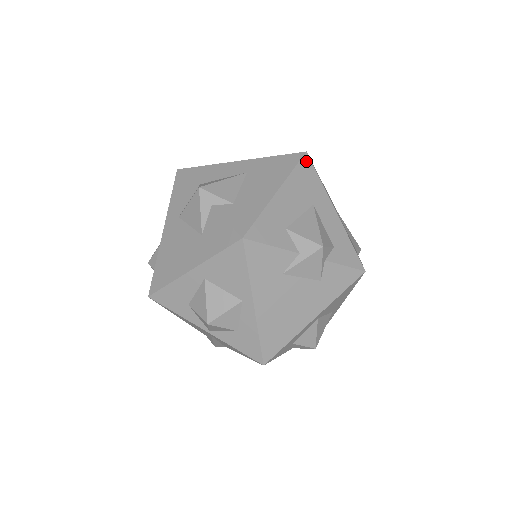
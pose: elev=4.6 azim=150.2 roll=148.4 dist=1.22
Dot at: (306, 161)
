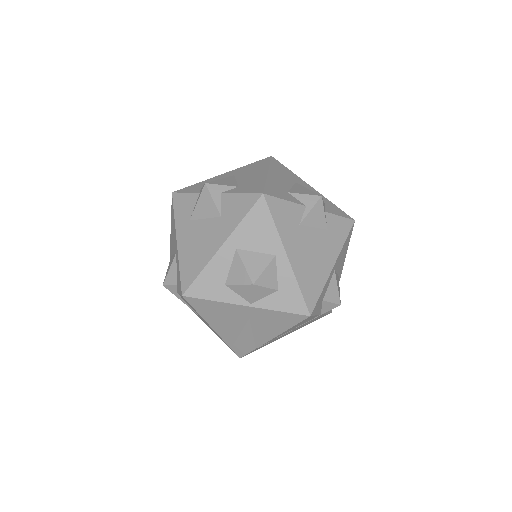
Dot at: (275, 160)
